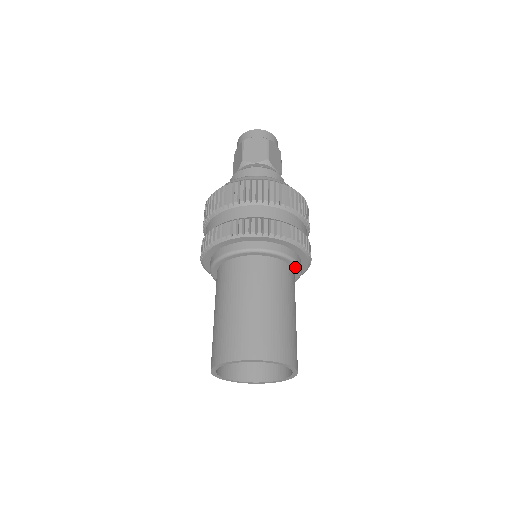
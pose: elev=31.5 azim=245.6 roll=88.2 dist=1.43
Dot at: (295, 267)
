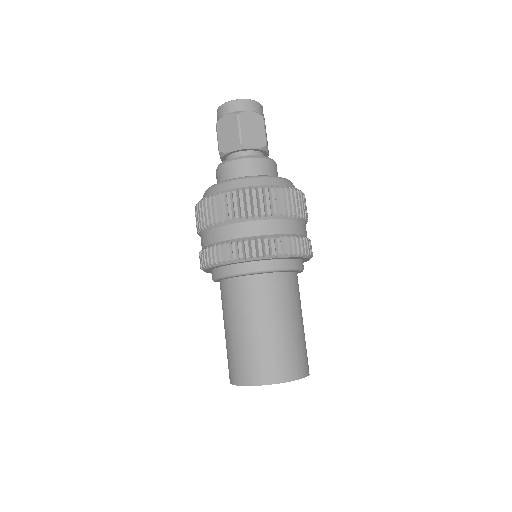
Dot at: (286, 271)
